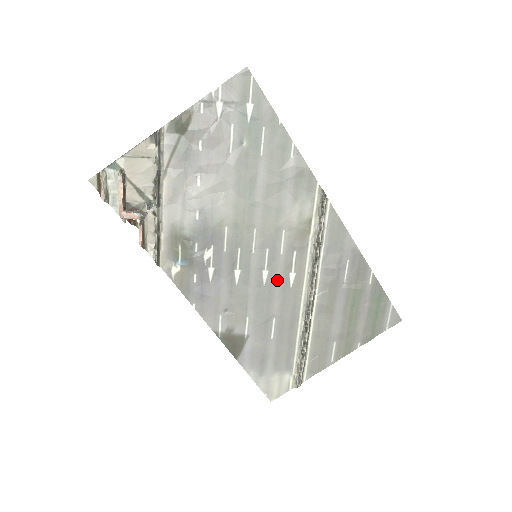
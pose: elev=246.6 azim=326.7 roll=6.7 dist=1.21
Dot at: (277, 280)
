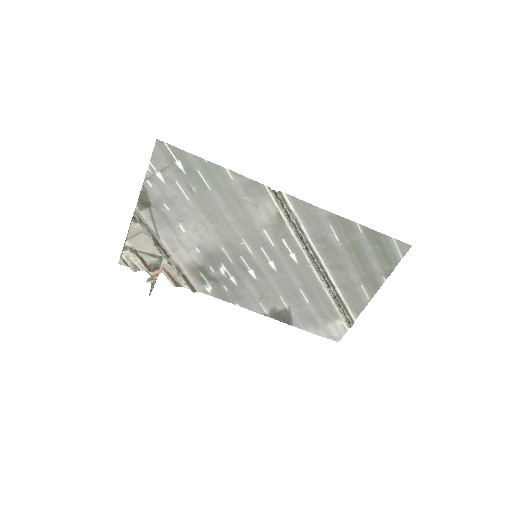
Dot at: (283, 264)
